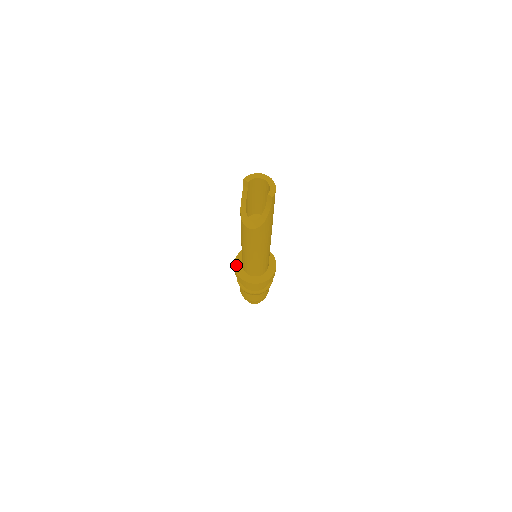
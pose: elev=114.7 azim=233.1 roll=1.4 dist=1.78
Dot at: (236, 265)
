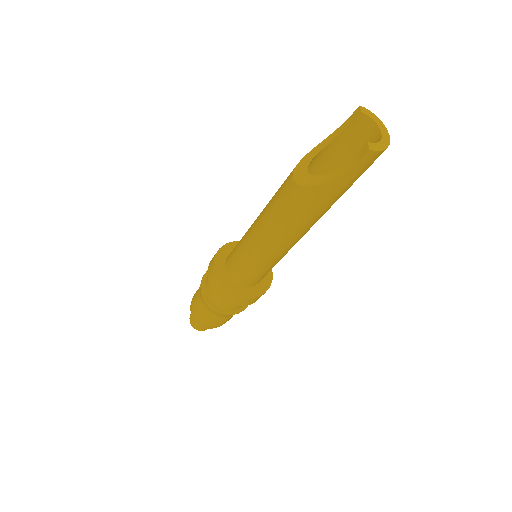
Dot at: (227, 246)
